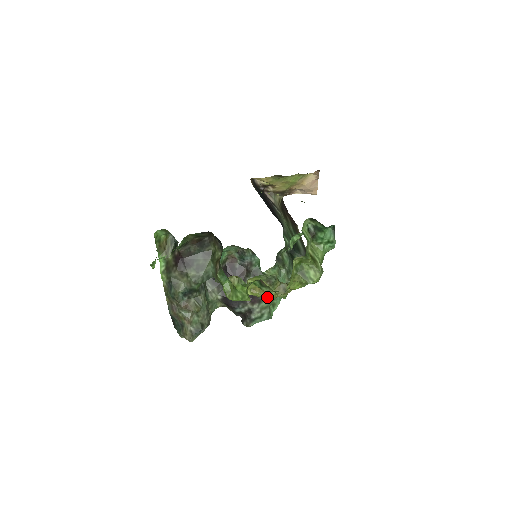
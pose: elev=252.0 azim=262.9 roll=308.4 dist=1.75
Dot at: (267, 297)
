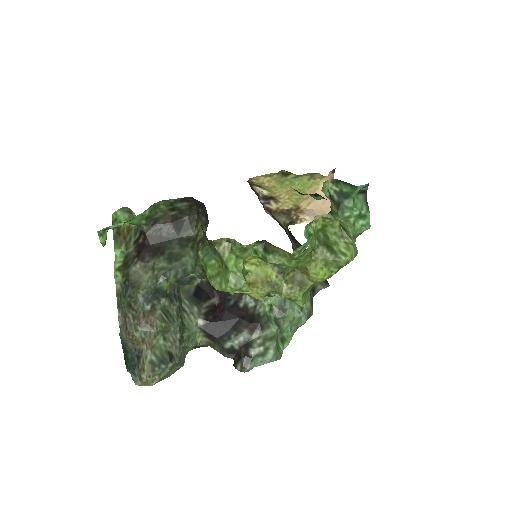
Dot at: (273, 323)
